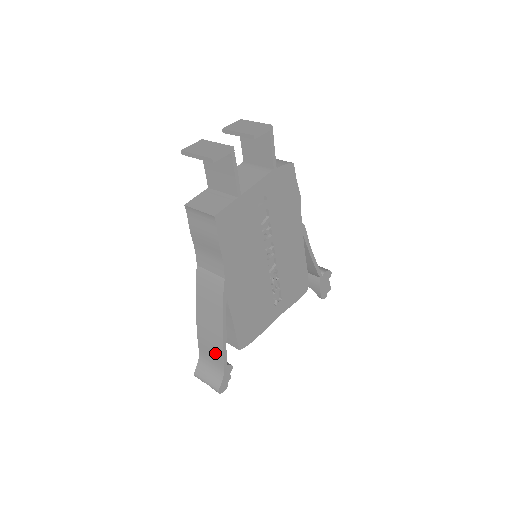
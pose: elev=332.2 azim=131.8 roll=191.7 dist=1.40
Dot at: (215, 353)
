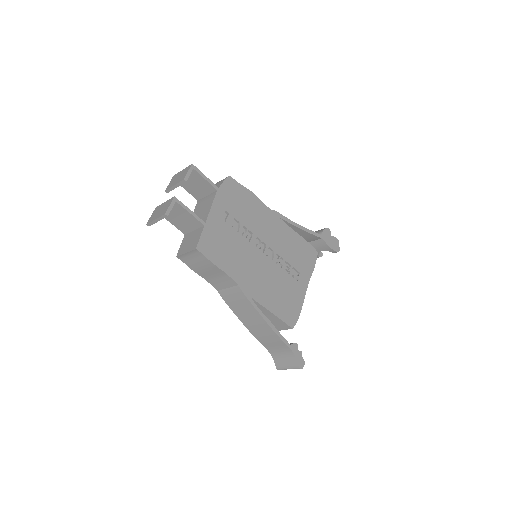
Dot at: (276, 342)
